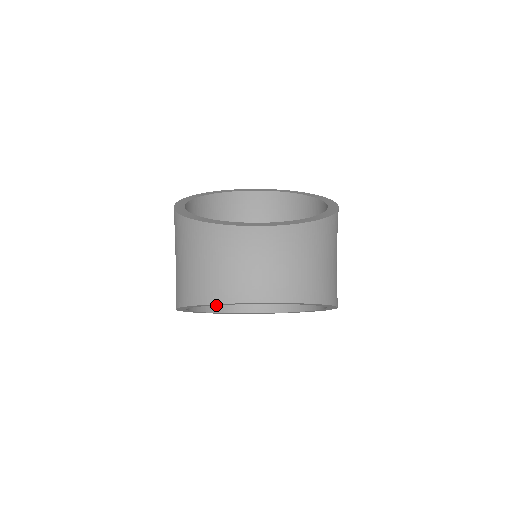
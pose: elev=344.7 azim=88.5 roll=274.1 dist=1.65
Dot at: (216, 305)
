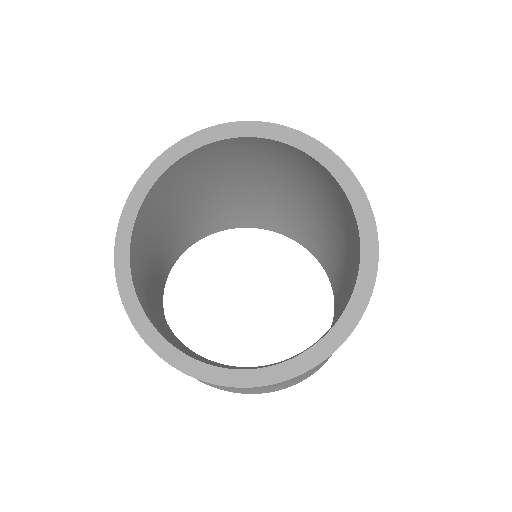
Dot at: (231, 223)
